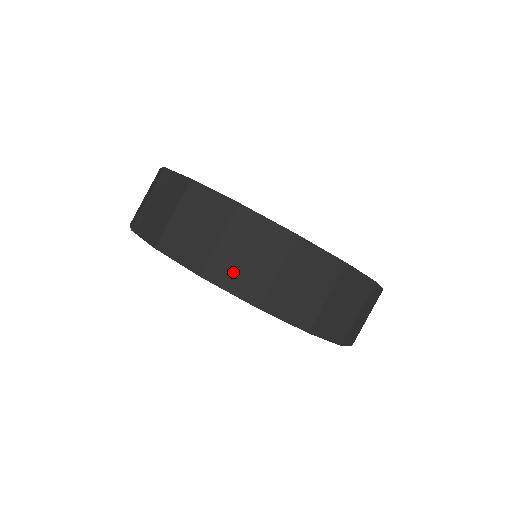
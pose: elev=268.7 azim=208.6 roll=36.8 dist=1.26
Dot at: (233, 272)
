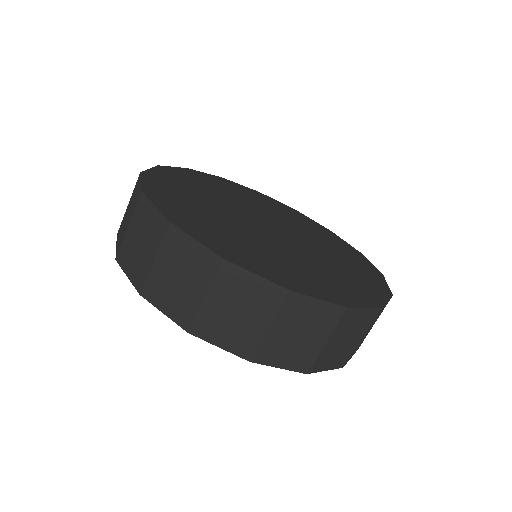
Dot at: (332, 357)
